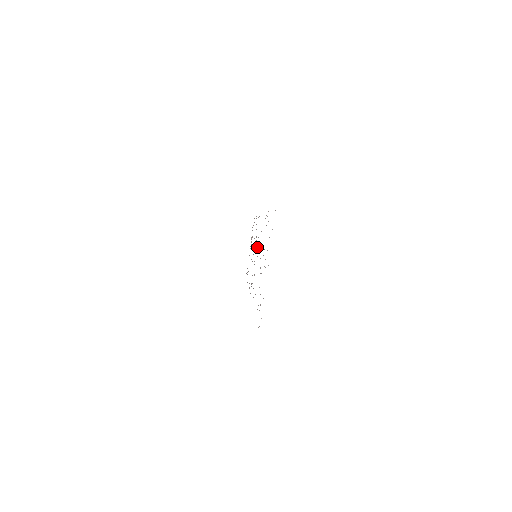
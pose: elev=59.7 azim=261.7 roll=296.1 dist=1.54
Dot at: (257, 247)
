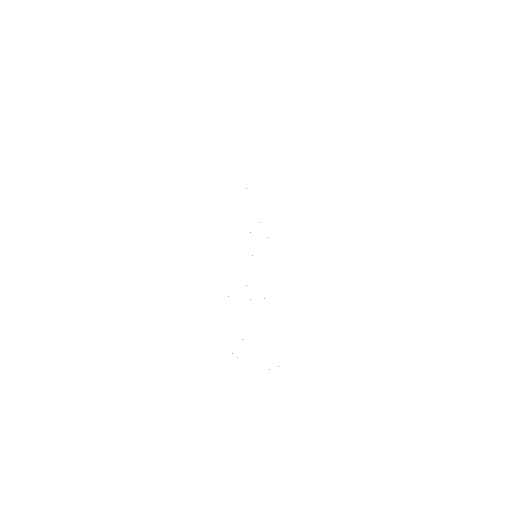
Dot at: occluded
